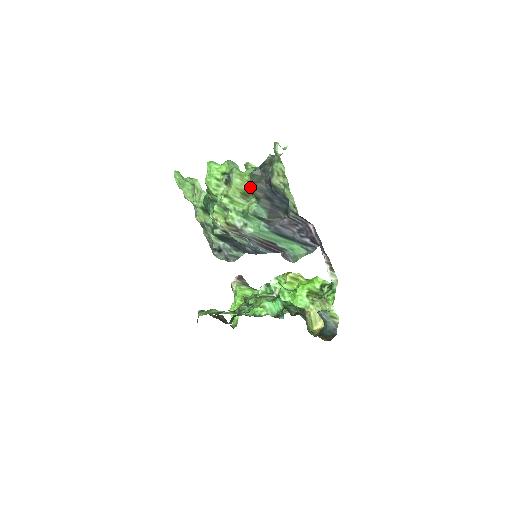
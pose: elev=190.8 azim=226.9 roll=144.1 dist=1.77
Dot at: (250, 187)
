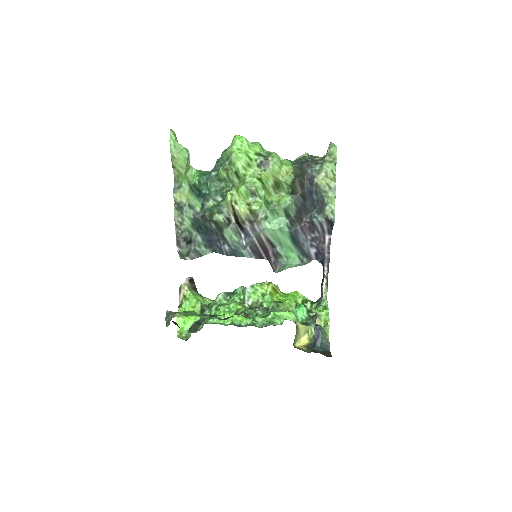
Dot at: (294, 178)
